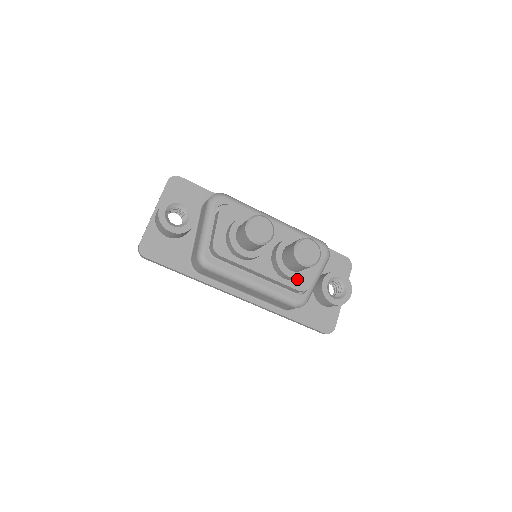
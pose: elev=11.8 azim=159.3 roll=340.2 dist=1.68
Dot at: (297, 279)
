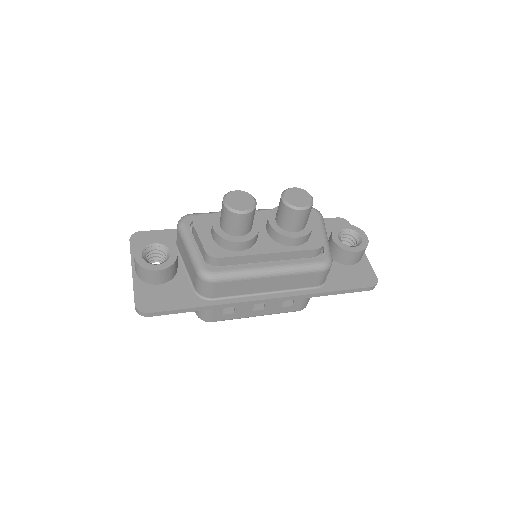
Dot at: (307, 241)
